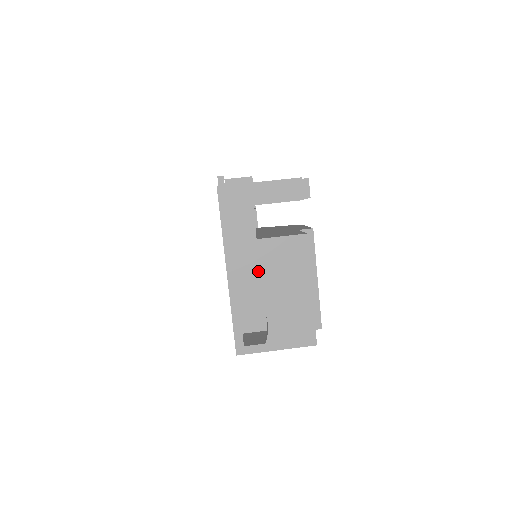
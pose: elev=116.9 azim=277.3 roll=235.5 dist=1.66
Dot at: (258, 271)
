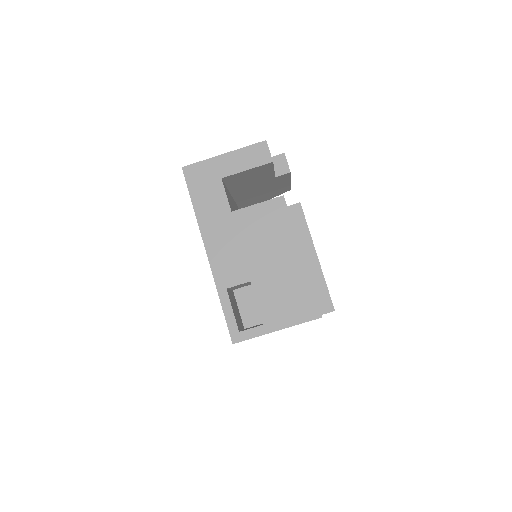
Dot at: (239, 245)
